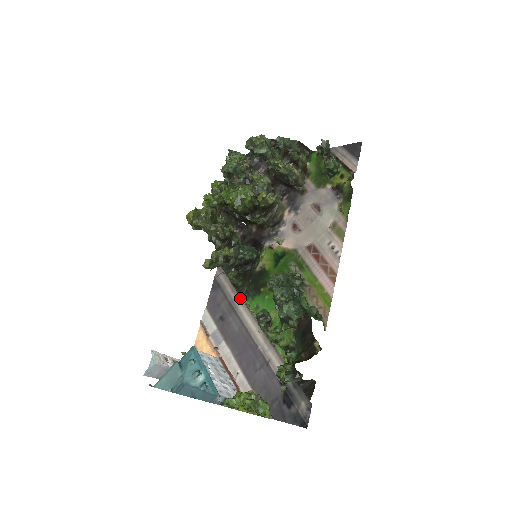
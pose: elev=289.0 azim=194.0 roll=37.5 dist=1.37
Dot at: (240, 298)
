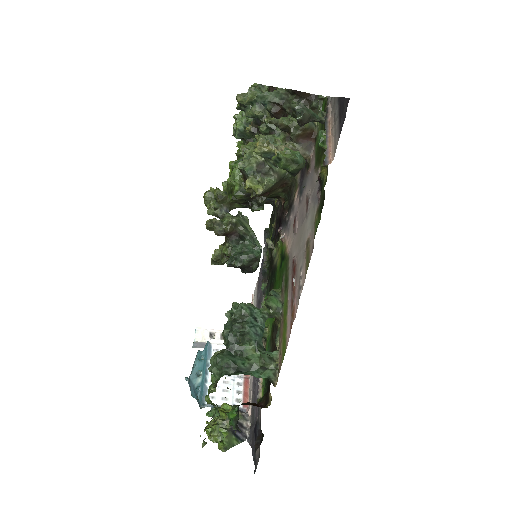
Dot at: occluded
